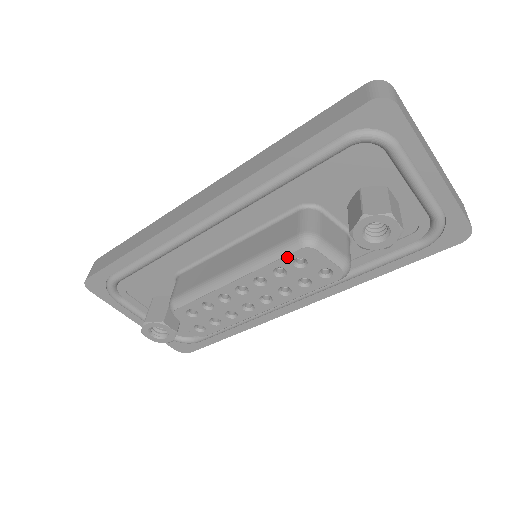
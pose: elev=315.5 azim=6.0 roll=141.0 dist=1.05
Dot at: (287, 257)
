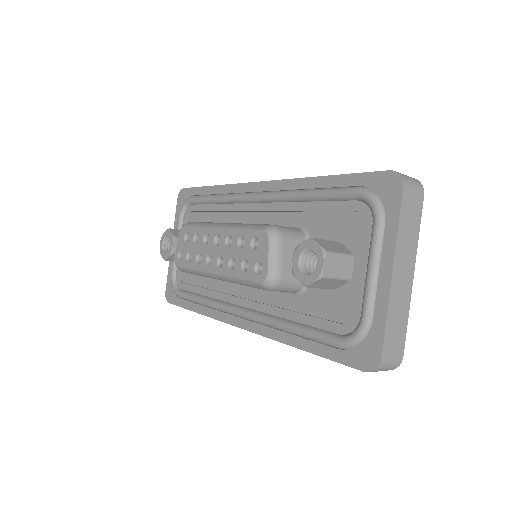
Dot at: (253, 231)
